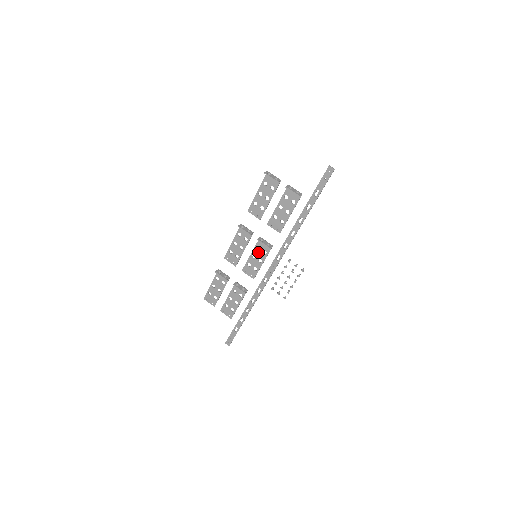
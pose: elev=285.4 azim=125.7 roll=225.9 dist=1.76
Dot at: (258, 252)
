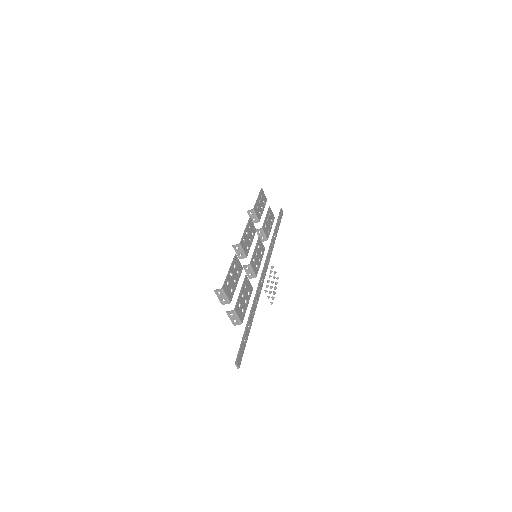
Dot at: (255, 259)
